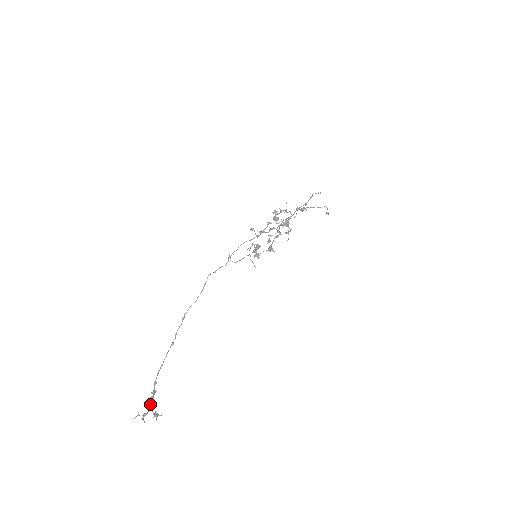
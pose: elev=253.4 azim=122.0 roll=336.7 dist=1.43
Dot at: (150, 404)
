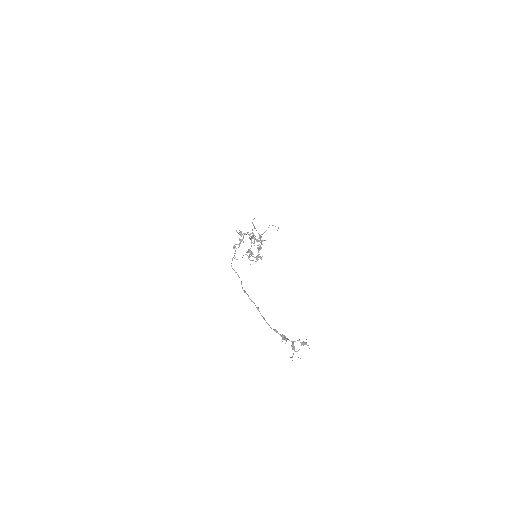
Dot at: occluded
